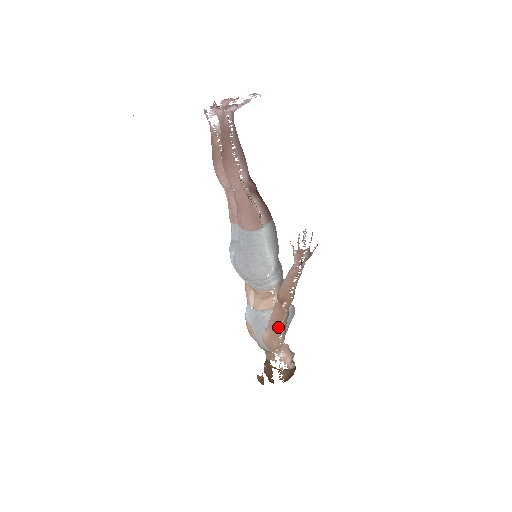
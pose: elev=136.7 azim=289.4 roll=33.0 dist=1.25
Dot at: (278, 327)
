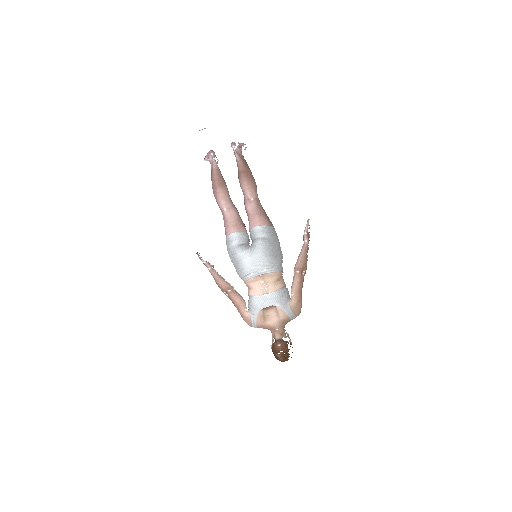
Dot at: (301, 292)
